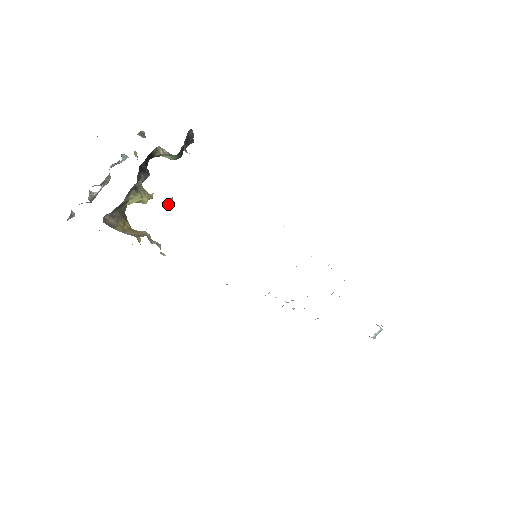
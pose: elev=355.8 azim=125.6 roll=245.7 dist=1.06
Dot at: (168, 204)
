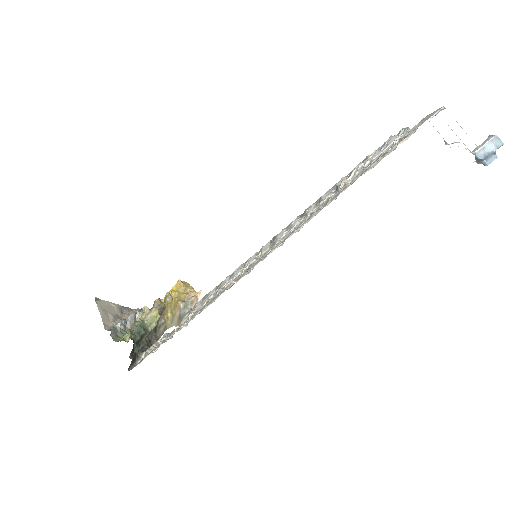
Dot at: (168, 296)
